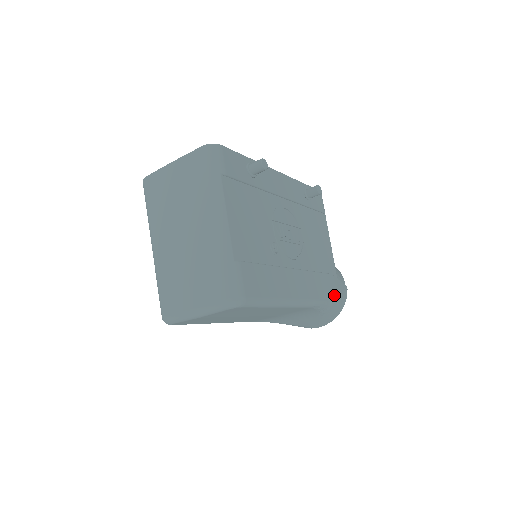
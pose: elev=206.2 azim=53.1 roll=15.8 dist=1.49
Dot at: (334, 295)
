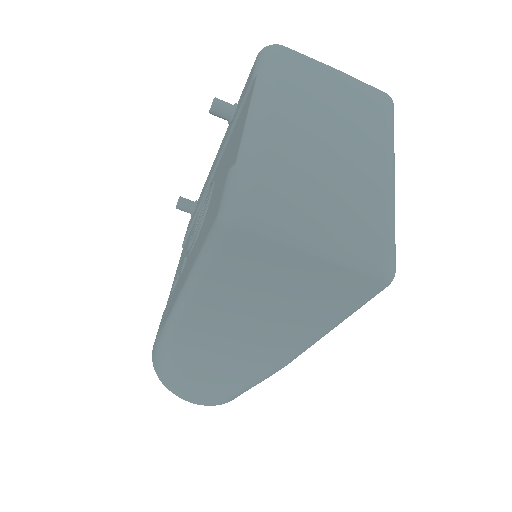
Dot at: occluded
